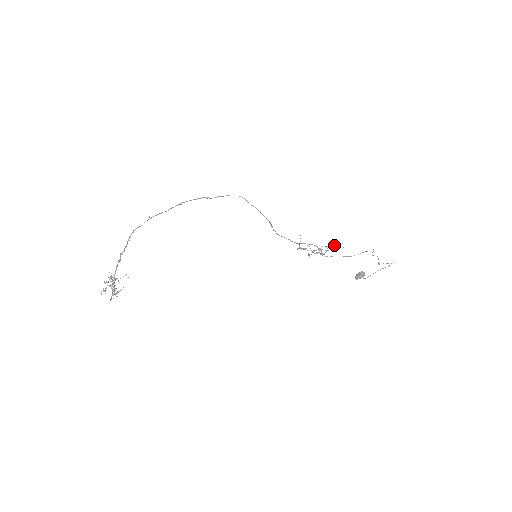
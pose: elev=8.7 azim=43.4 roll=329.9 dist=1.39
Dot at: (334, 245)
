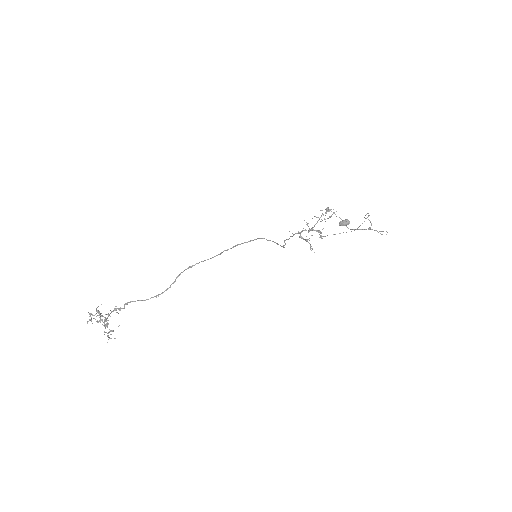
Dot at: (330, 210)
